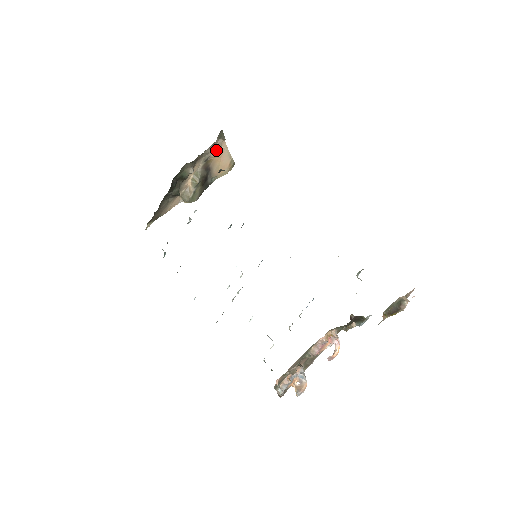
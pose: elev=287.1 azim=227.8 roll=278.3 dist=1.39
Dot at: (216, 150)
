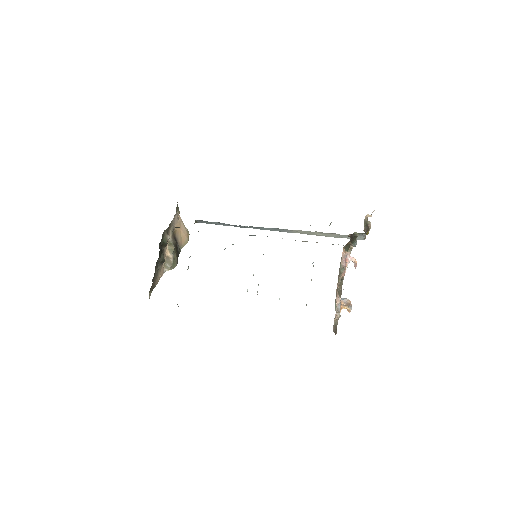
Dot at: (176, 222)
